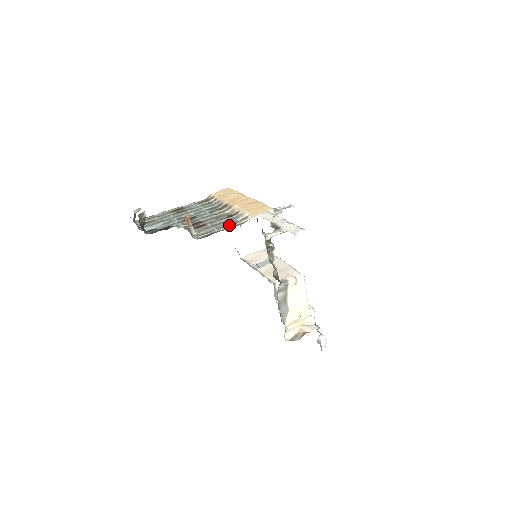
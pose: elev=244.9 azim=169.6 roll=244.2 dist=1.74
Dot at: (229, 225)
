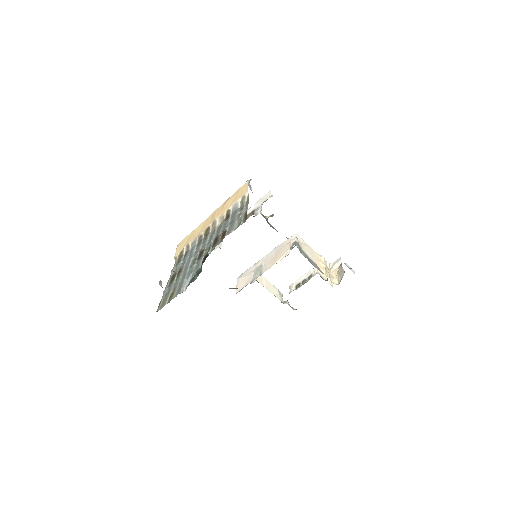
Dot at: (243, 208)
